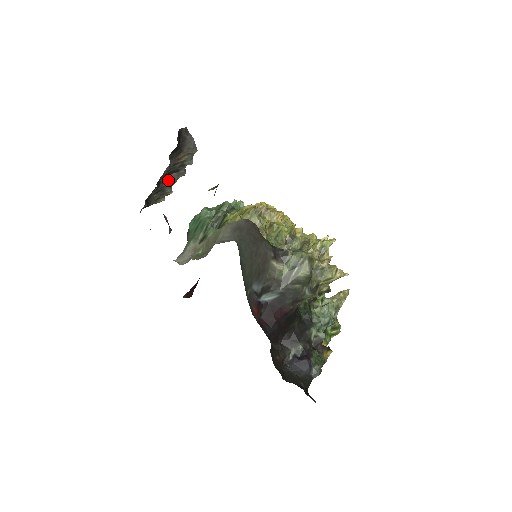
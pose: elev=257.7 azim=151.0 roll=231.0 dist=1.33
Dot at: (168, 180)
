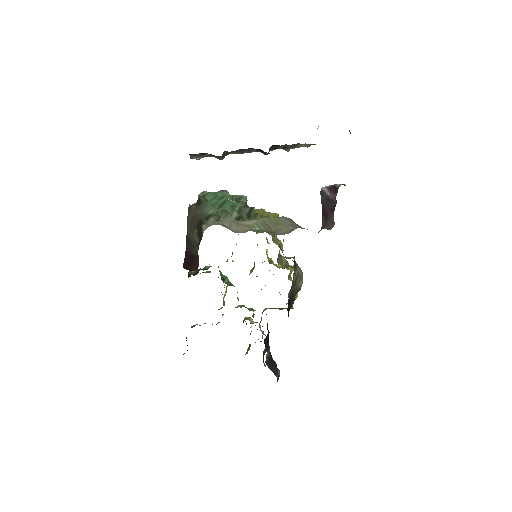
Dot at: occluded
